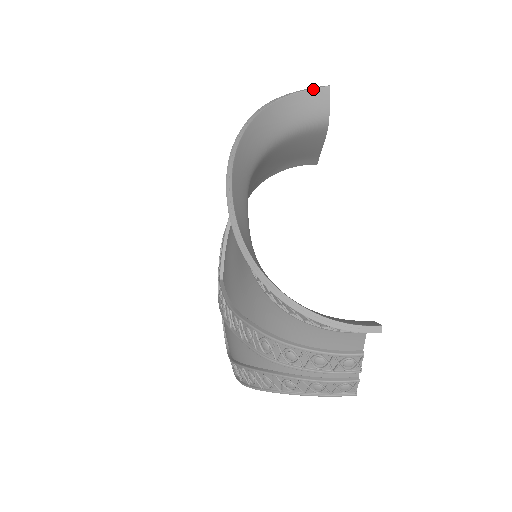
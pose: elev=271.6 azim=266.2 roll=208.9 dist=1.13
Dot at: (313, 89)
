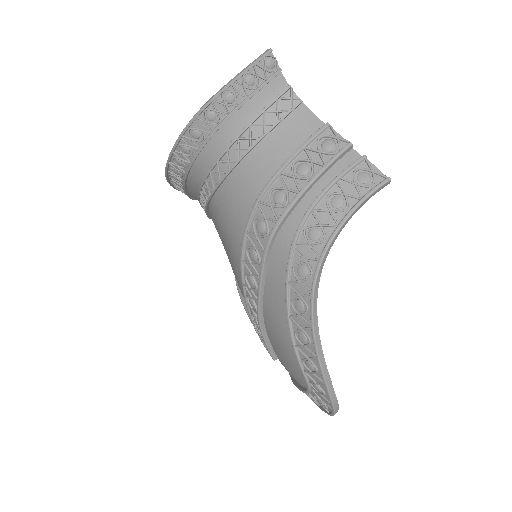
Dot at: occluded
